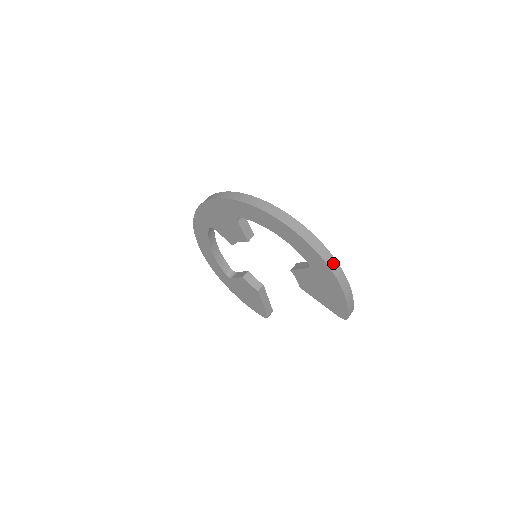
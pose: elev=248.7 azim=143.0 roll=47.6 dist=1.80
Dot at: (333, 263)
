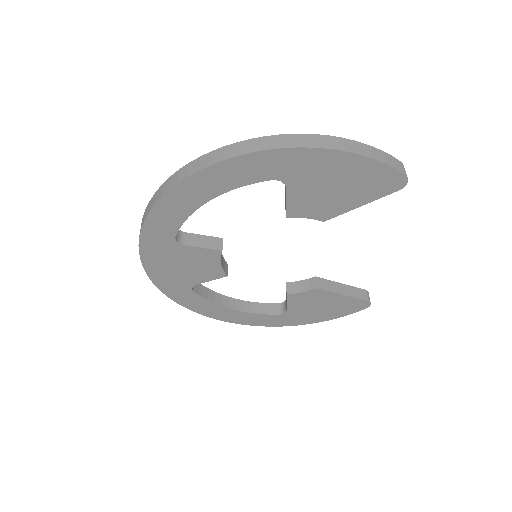
Dot at: (291, 140)
